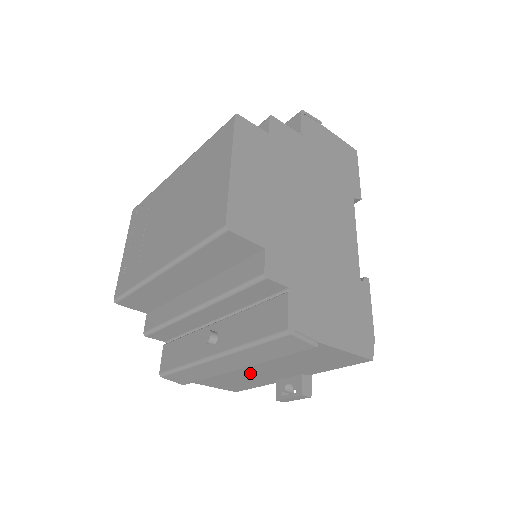
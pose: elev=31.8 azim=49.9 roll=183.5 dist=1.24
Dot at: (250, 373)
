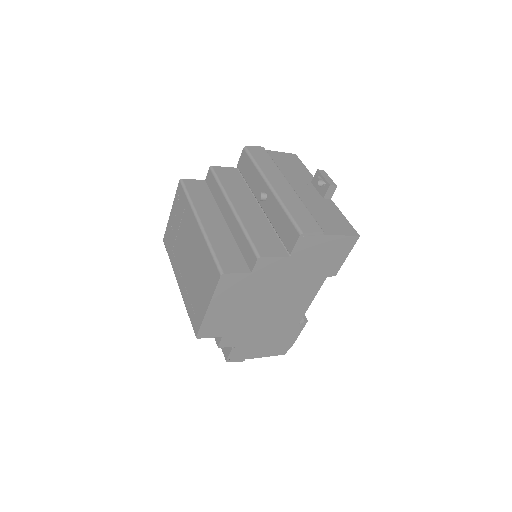
Dot at: occluded
